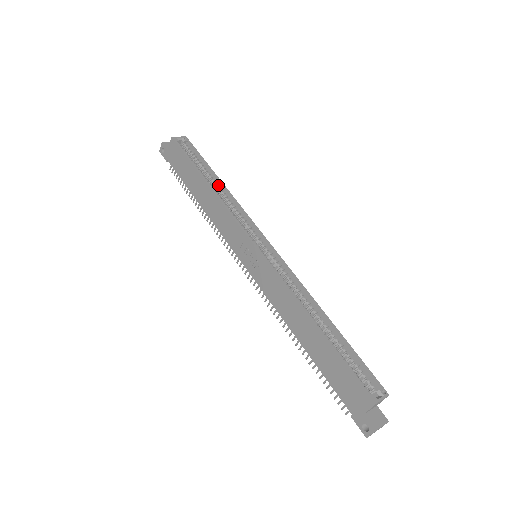
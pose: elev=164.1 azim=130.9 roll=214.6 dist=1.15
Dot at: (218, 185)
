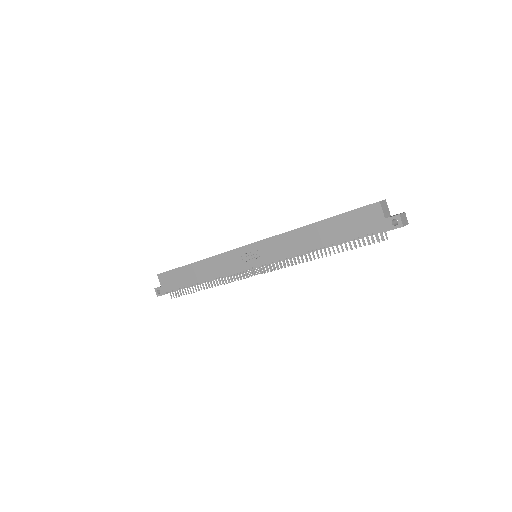
Dot at: occluded
